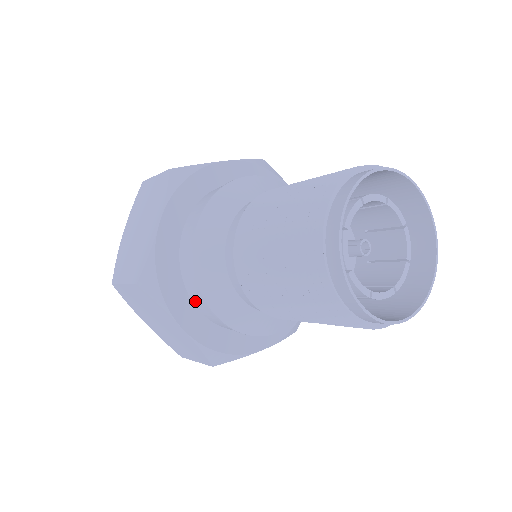
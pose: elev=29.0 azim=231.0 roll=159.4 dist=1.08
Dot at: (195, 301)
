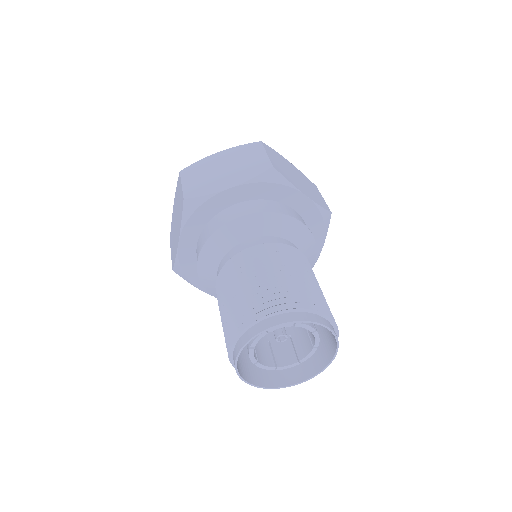
Dot at: occluded
